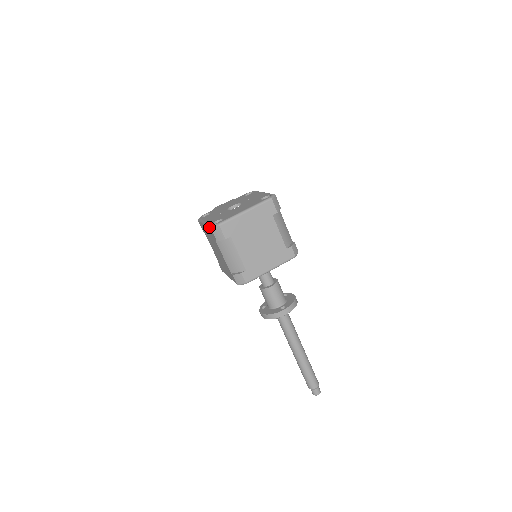
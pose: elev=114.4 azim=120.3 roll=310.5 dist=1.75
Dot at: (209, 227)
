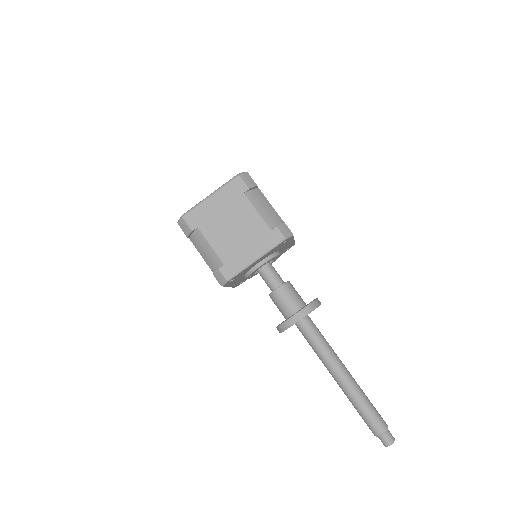
Dot at: occluded
